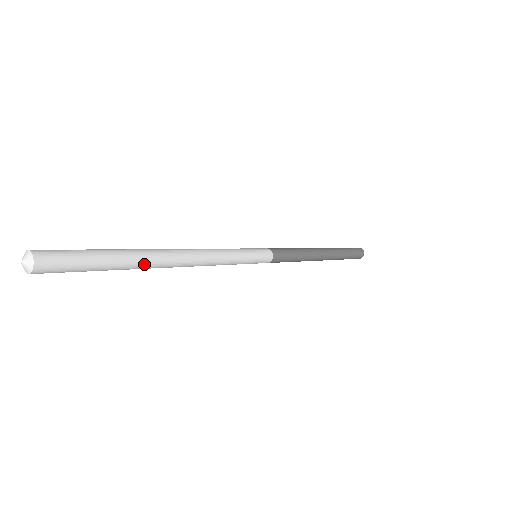
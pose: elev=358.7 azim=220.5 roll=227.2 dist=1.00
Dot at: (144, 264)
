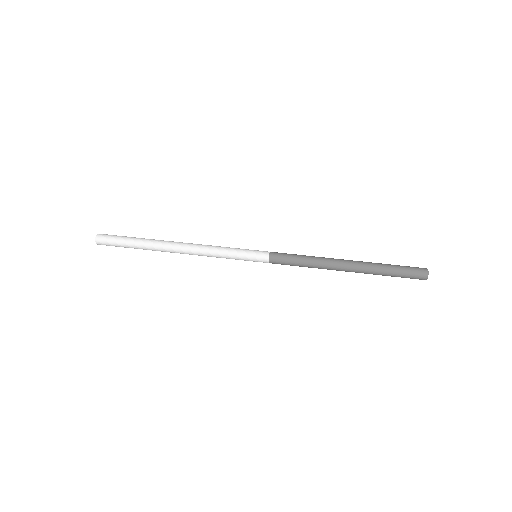
Dot at: occluded
